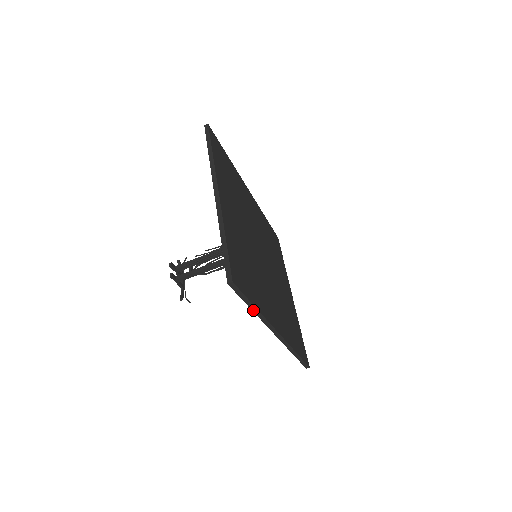
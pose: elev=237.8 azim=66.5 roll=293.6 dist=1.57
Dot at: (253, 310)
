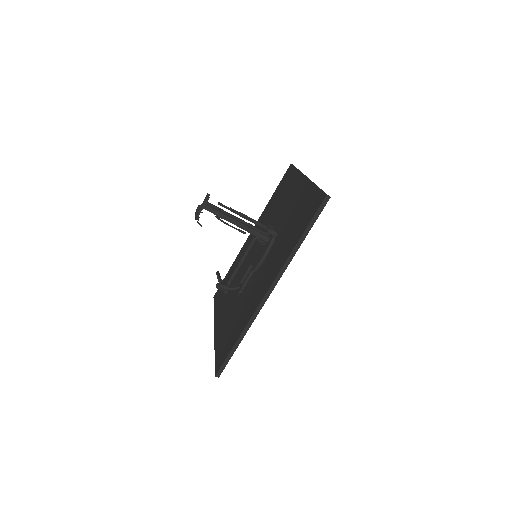
Dot at: (298, 242)
